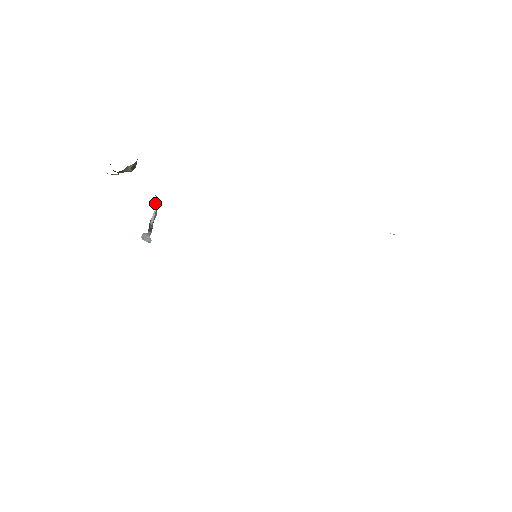
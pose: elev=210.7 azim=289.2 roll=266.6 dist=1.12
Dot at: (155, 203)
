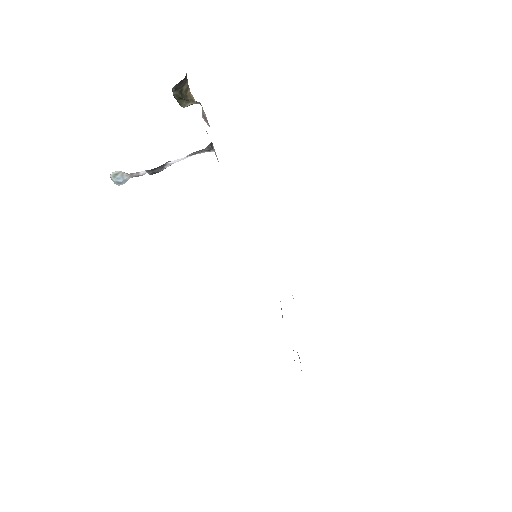
Dot at: (195, 152)
